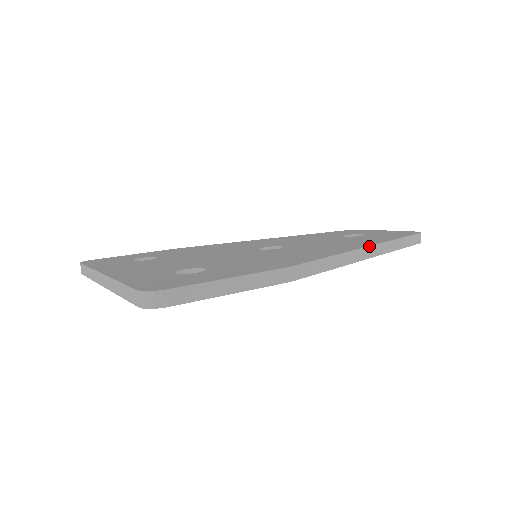
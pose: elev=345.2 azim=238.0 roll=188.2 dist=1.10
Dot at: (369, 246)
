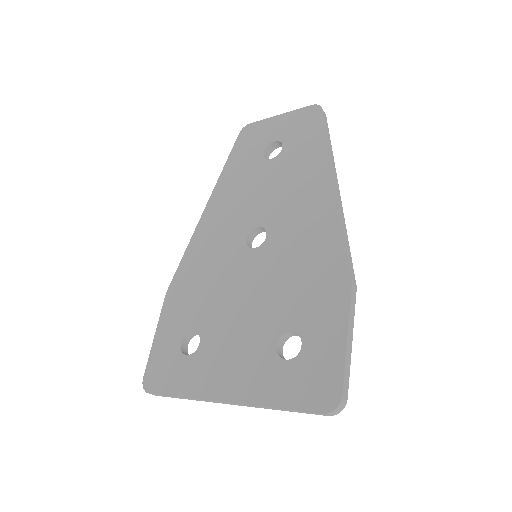
Dot at: (334, 181)
